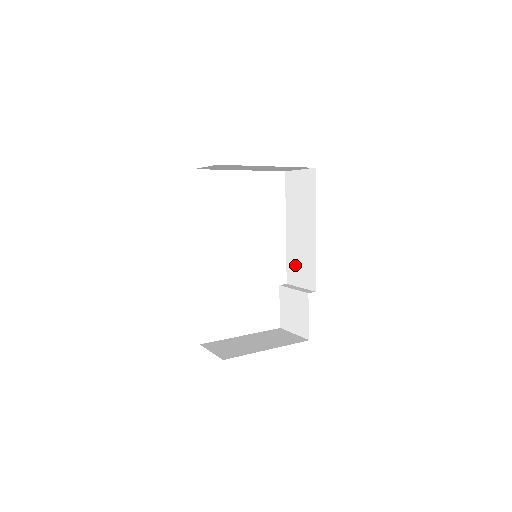
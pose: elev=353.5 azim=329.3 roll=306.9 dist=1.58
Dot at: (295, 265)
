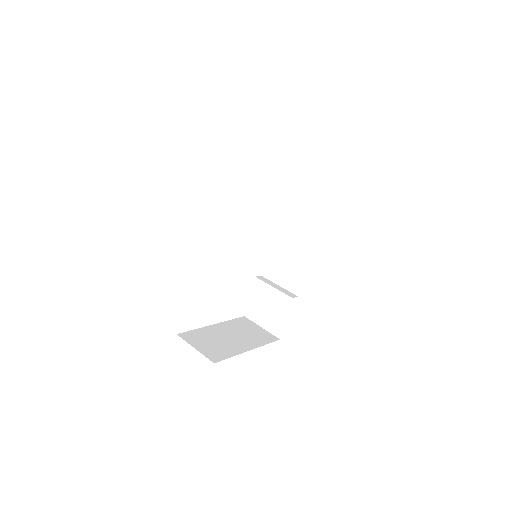
Dot at: (278, 262)
